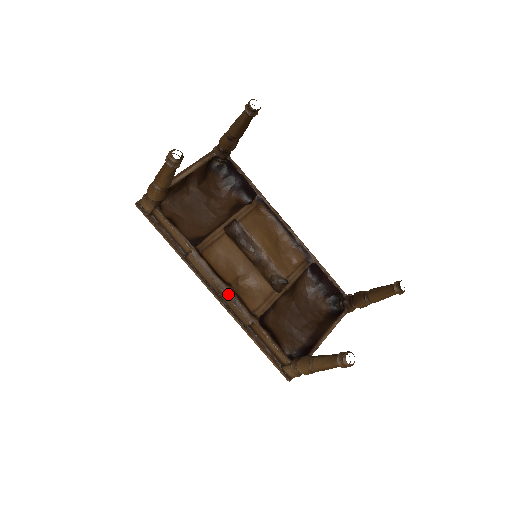
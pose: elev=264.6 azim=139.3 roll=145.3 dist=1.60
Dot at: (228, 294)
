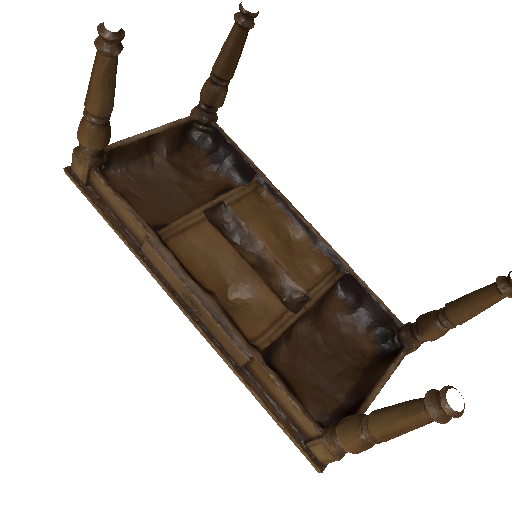
Dot at: (208, 307)
